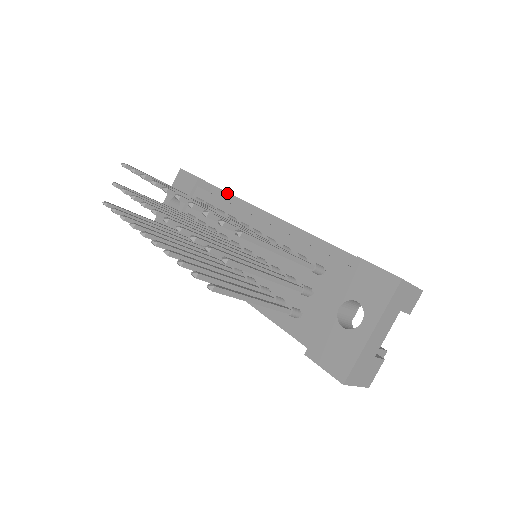
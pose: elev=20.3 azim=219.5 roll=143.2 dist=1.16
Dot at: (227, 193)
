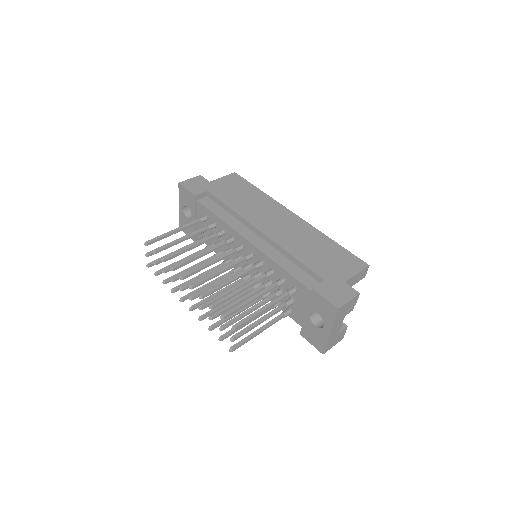
Dot at: (220, 201)
